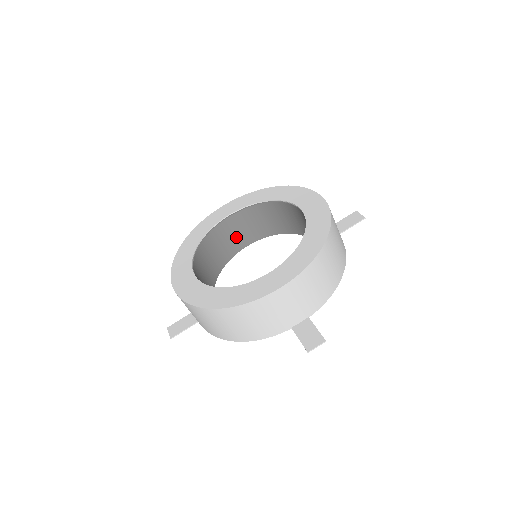
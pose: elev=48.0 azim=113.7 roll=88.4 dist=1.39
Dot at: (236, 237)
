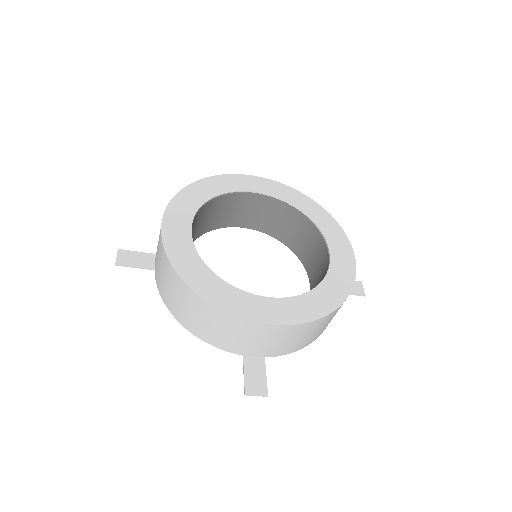
Dot at: (245, 214)
